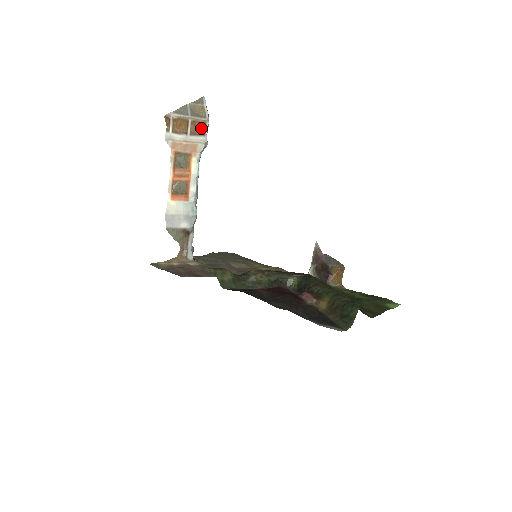
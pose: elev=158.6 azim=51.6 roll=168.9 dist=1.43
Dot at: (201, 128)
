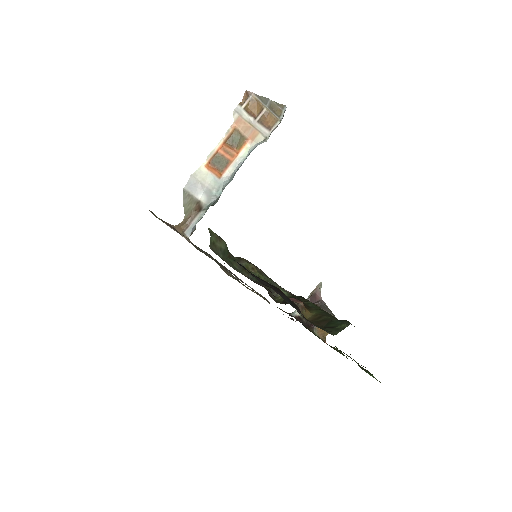
Dot at: (270, 122)
